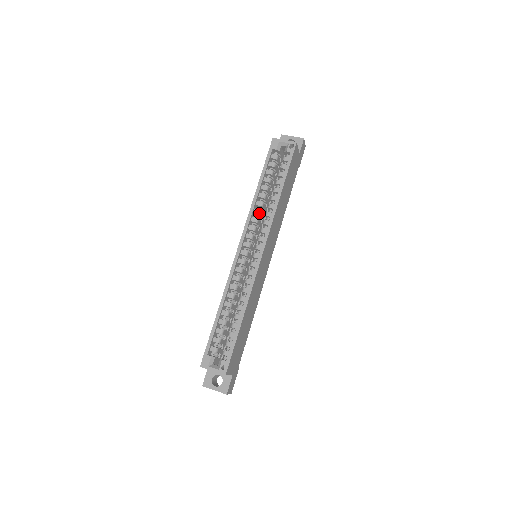
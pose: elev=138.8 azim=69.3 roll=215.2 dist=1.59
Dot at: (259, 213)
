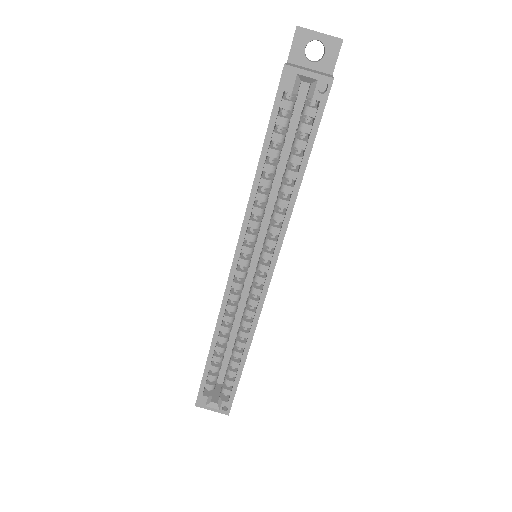
Dot at: (261, 213)
